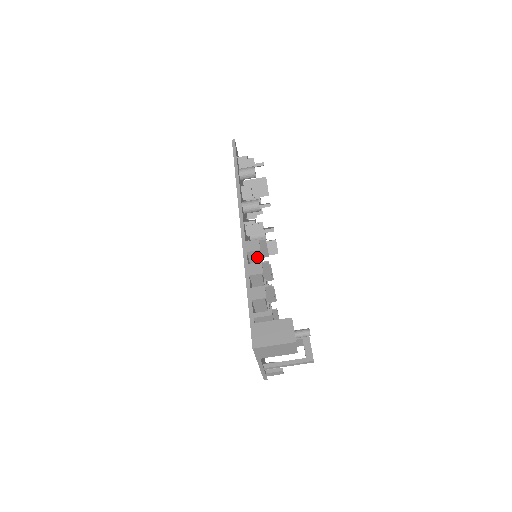
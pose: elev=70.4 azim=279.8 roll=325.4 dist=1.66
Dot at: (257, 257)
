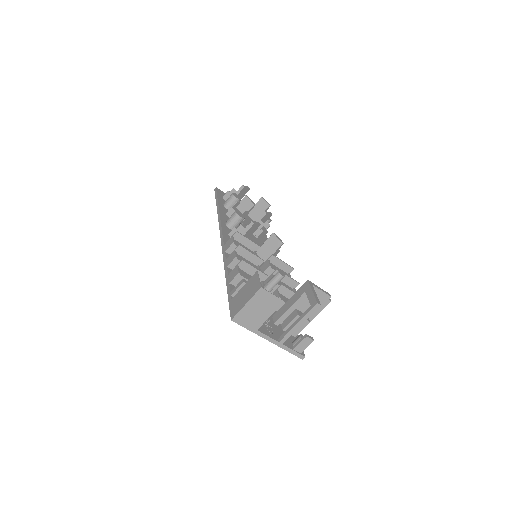
Dot at: occluded
